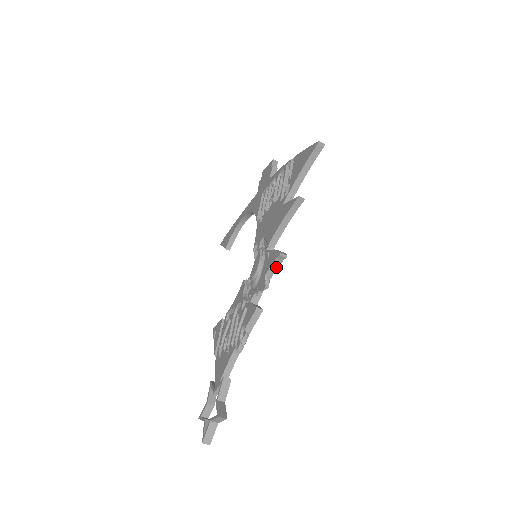
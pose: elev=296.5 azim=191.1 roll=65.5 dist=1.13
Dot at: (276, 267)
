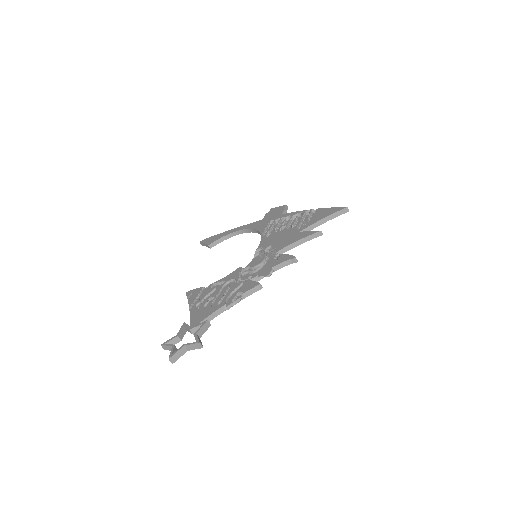
Dot at: (284, 265)
